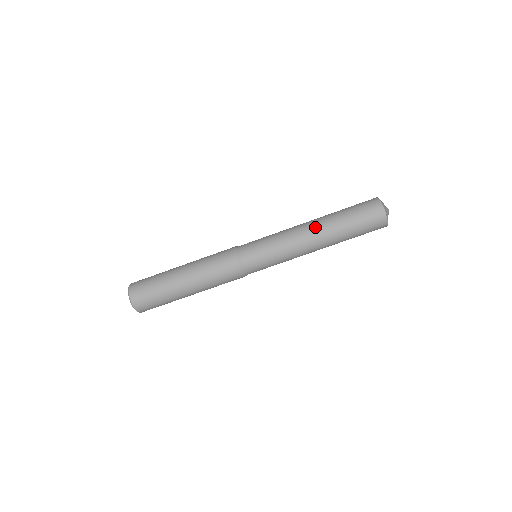
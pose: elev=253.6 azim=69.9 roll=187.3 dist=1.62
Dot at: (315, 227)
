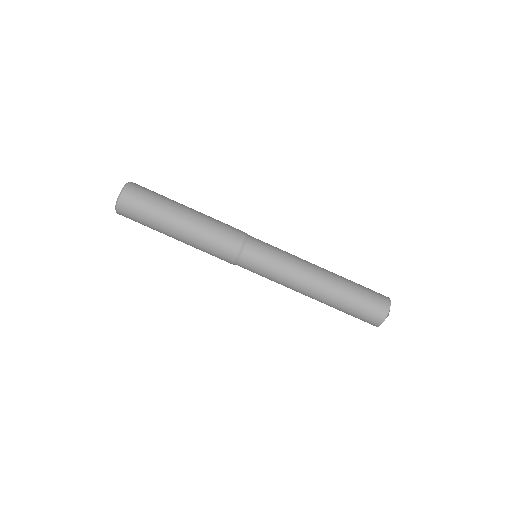
Dot at: (323, 283)
